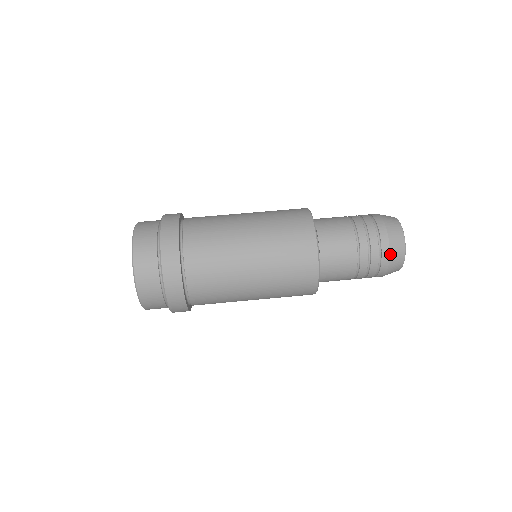
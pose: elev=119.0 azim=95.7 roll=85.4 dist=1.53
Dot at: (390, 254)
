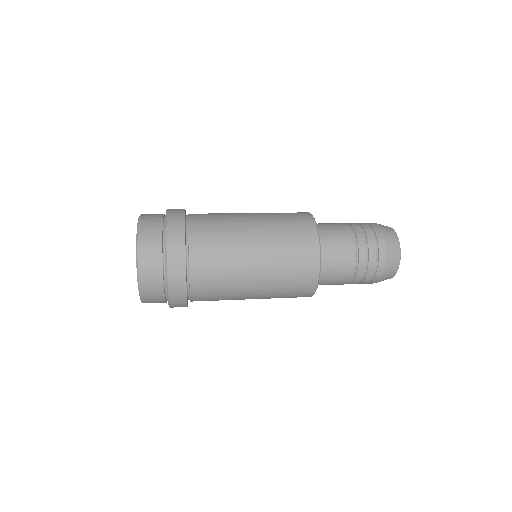
Dot at: (386, 245)
